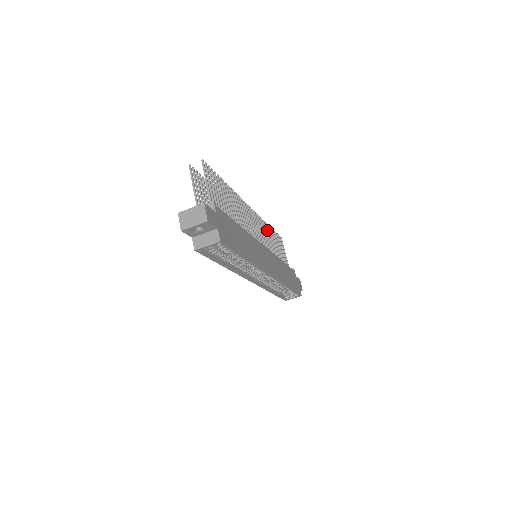
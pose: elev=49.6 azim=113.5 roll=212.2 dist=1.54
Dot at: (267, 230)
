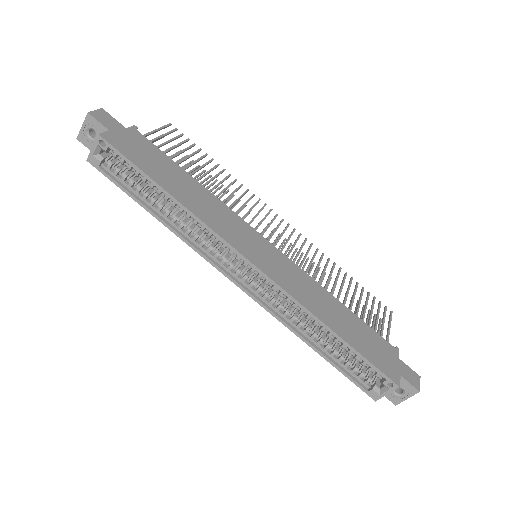
Dot at: (326, 265)
